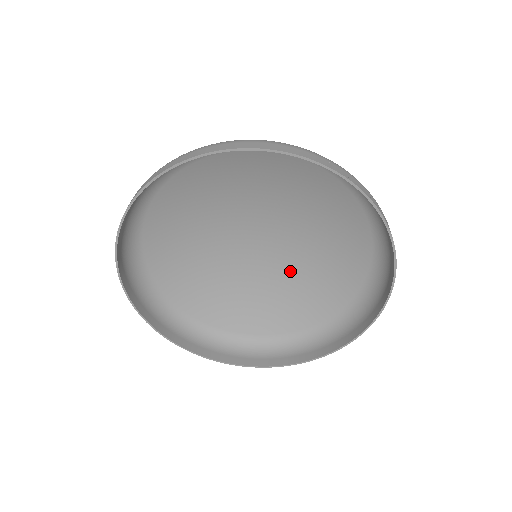
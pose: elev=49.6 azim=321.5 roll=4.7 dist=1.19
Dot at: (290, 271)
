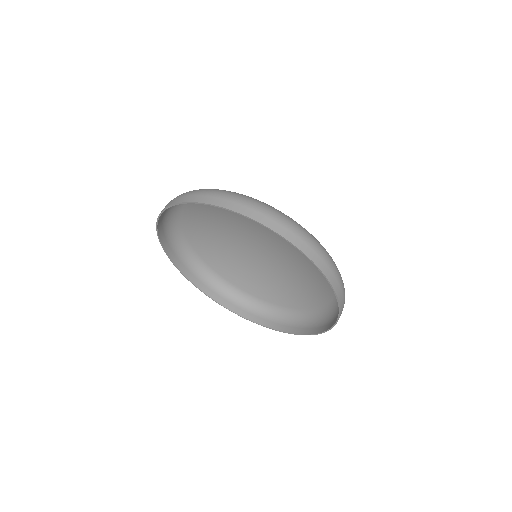
Dot at: (293, 265)
